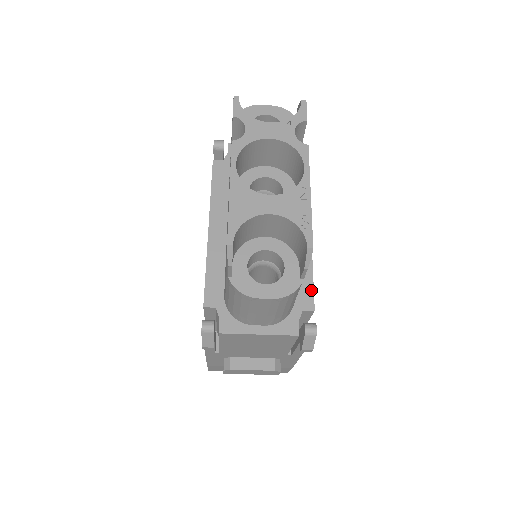
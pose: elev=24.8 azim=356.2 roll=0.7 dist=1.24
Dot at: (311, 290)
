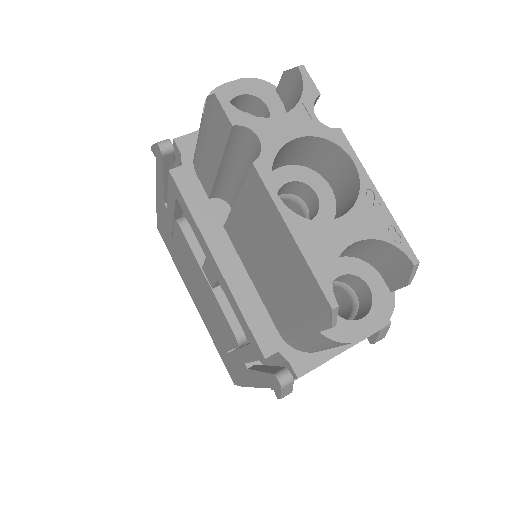
Dot at: occluded
